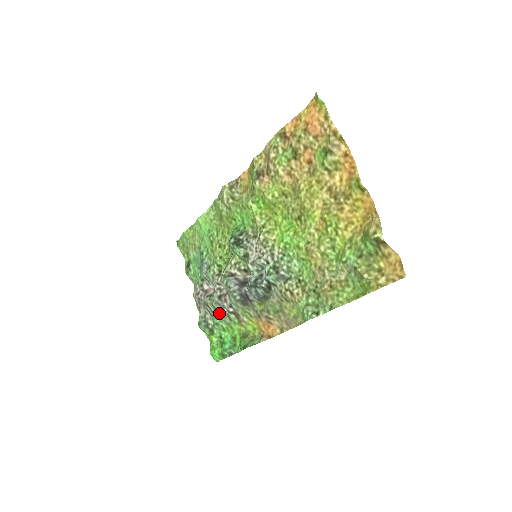
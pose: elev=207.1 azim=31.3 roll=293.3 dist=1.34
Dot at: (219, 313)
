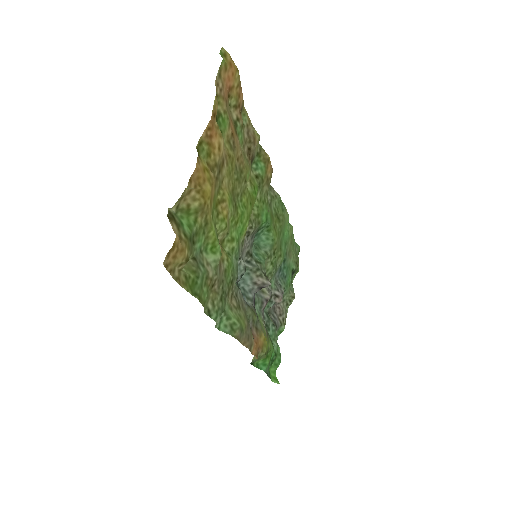
Dot at: (265, 323)
